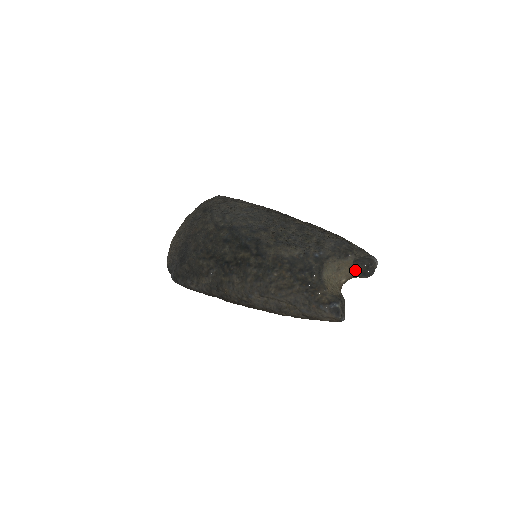
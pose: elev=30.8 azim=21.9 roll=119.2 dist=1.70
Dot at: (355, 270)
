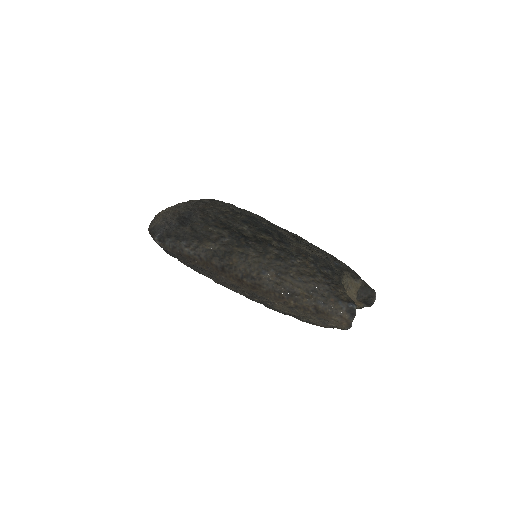
Dot at: (358, 296)
